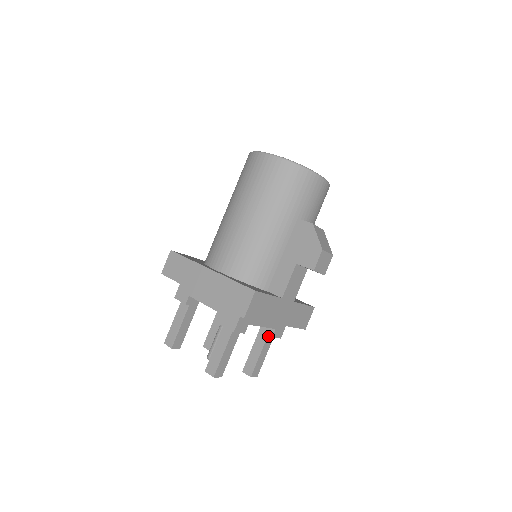
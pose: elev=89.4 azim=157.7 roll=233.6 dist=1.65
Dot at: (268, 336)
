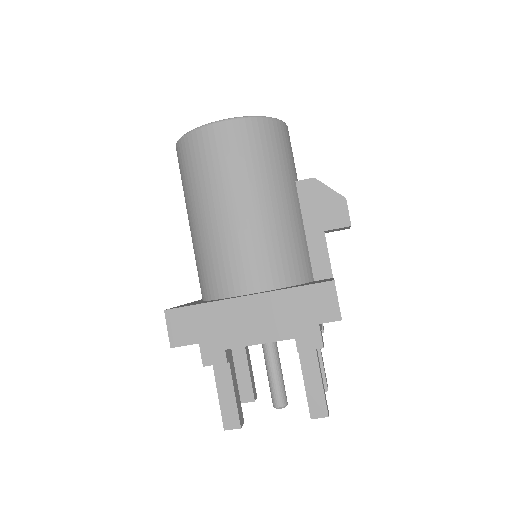
Dot at: occluded
